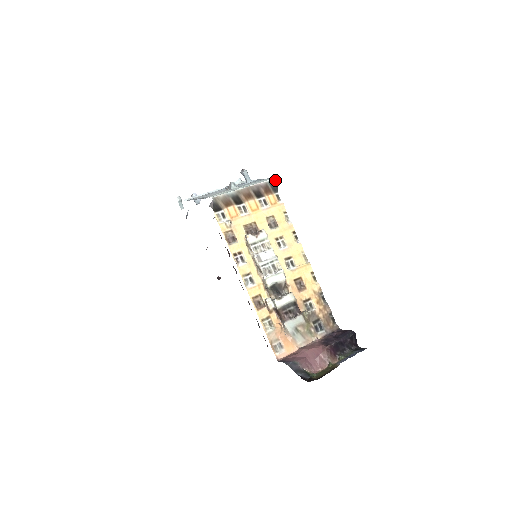
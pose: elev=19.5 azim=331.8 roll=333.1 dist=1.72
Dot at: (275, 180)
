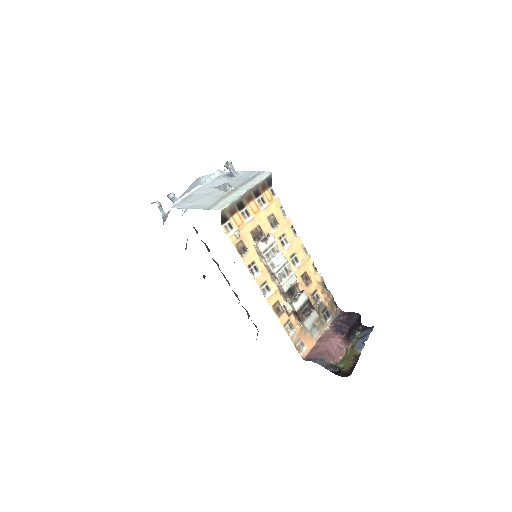
Dot at: (270, 175)
